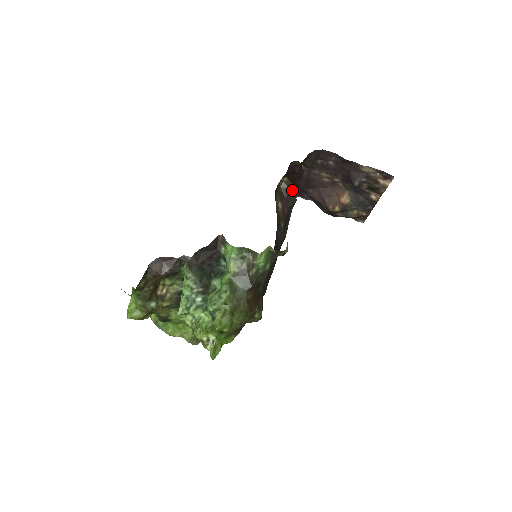
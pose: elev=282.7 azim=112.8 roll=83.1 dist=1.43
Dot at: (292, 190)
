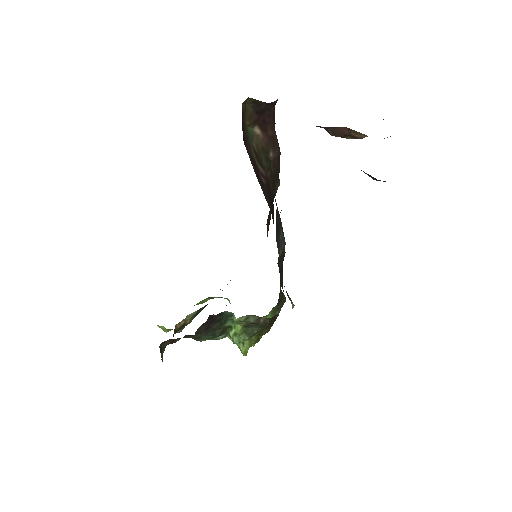
Dot at: (267, 104)
